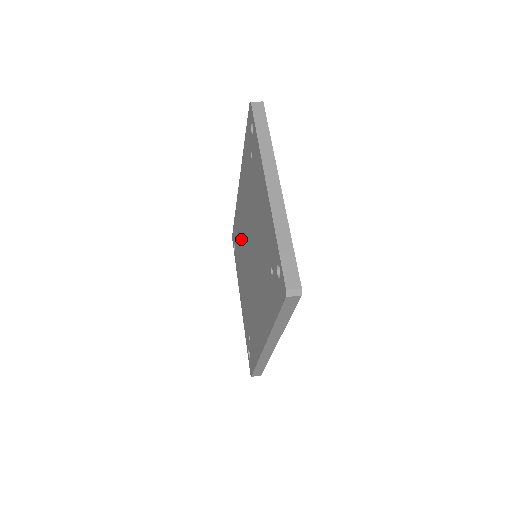
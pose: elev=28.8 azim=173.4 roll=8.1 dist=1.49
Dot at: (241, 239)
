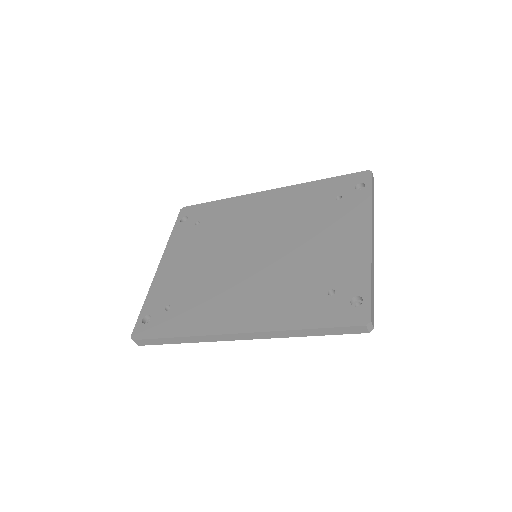
Dot at: (227, 226)
